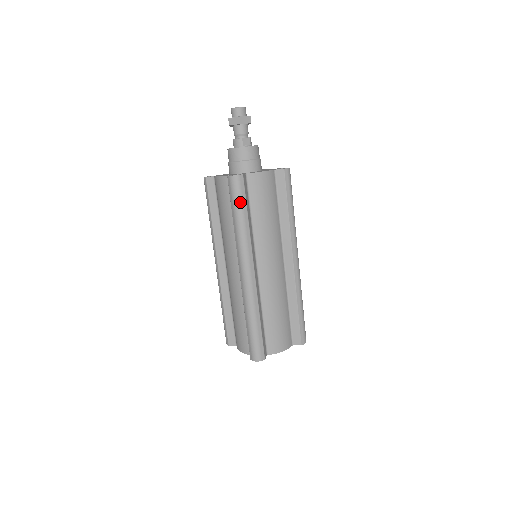
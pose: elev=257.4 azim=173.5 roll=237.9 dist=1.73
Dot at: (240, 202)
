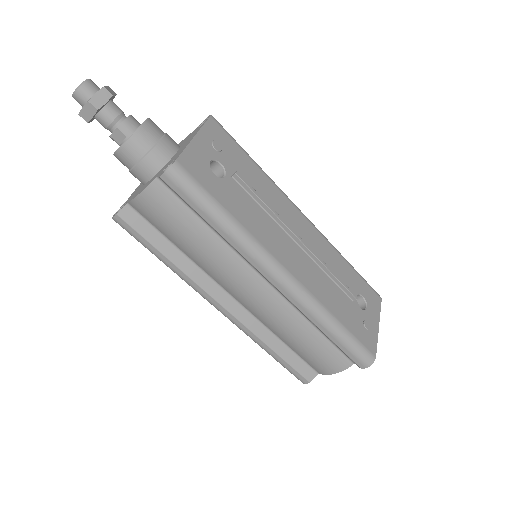
Dot at: (143, 245)
